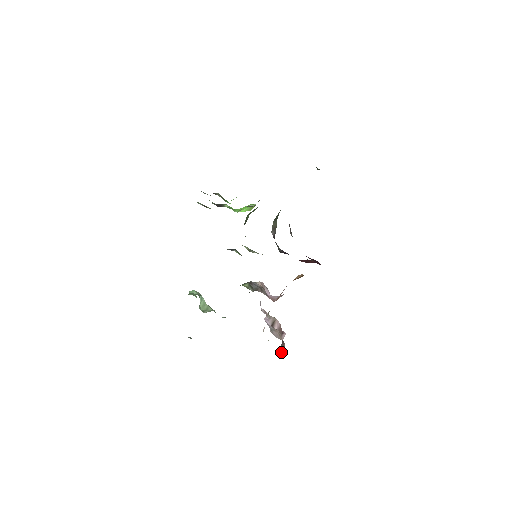
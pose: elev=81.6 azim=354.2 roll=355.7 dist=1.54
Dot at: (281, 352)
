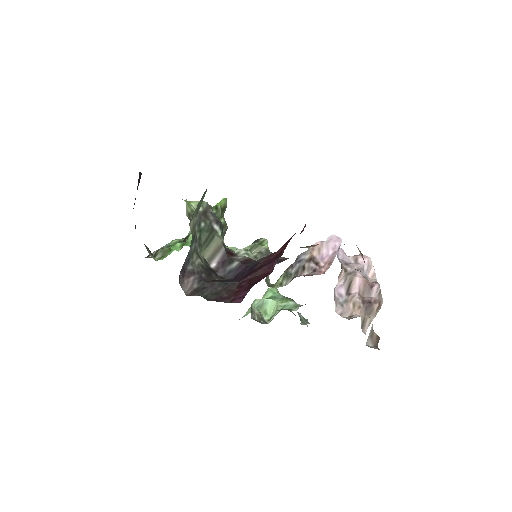
Dot at: (373, 318)
